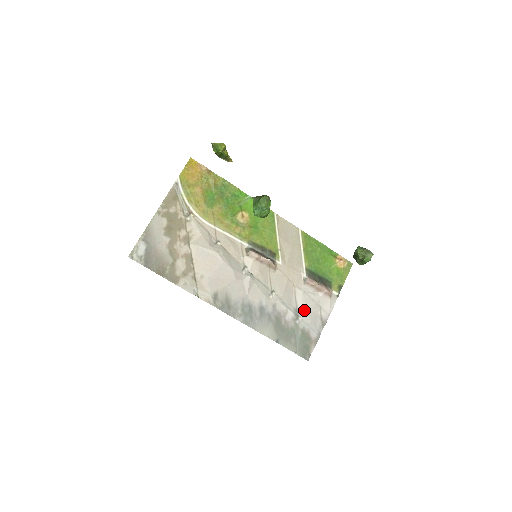
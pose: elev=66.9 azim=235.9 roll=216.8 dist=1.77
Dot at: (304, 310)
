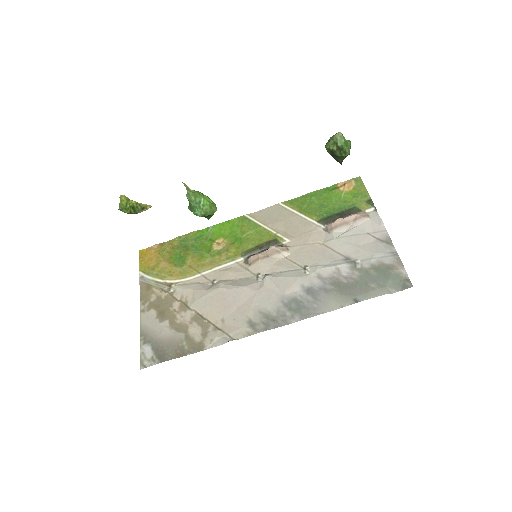
Dot at: (354, 251)
